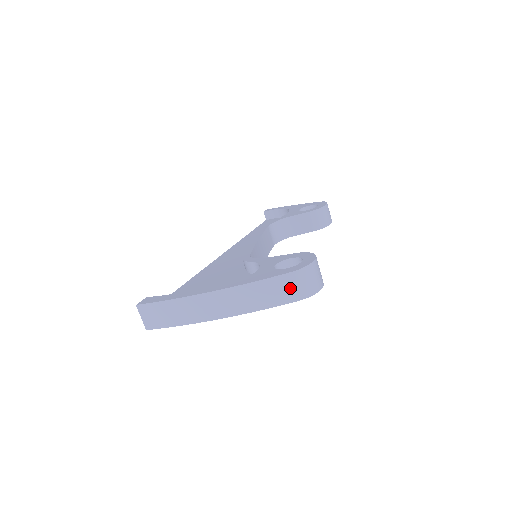
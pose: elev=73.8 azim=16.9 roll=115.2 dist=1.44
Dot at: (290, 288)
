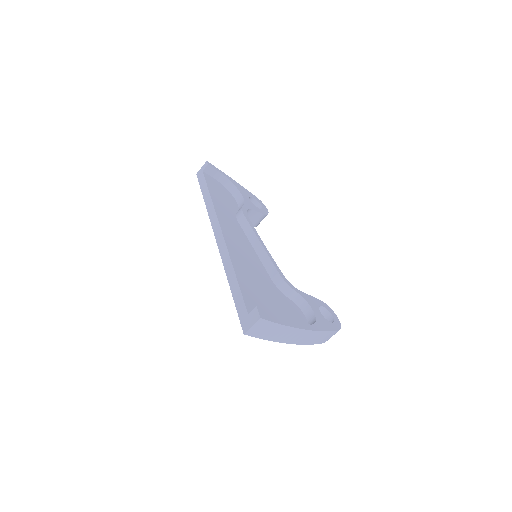
Dot at: (330, 337)
